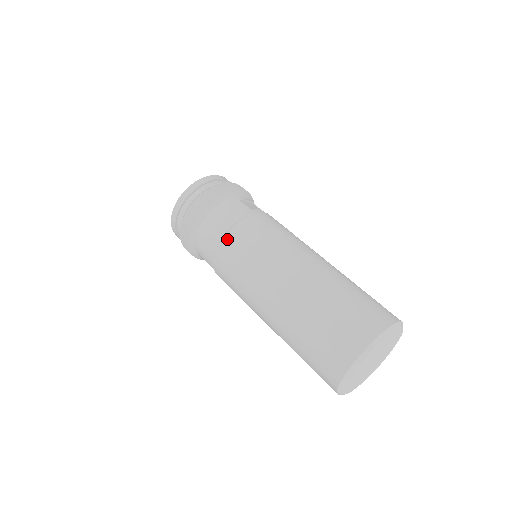
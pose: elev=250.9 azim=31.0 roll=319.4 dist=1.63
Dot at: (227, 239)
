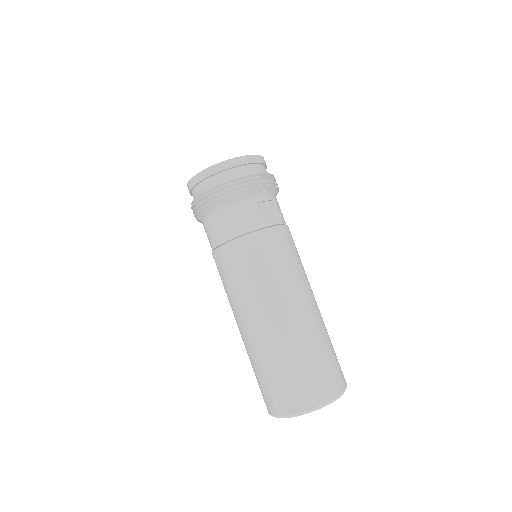
Dot at: (226, 249)
